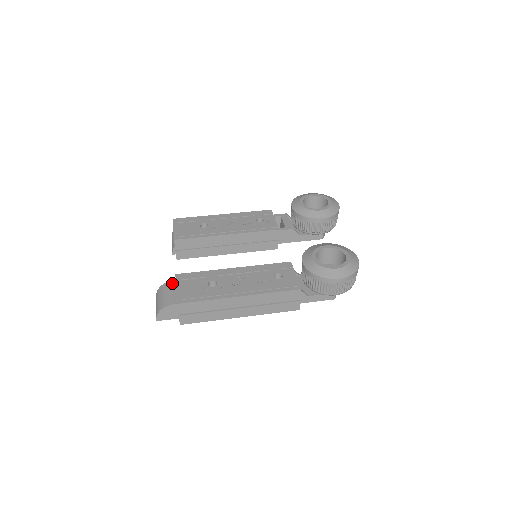
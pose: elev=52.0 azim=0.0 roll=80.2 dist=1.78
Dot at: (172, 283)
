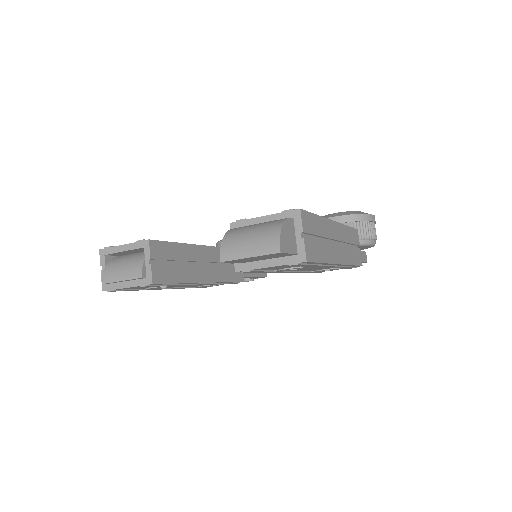
Dot at: occluded
